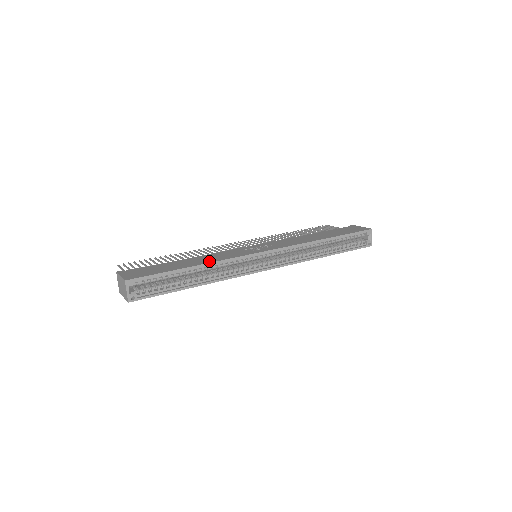
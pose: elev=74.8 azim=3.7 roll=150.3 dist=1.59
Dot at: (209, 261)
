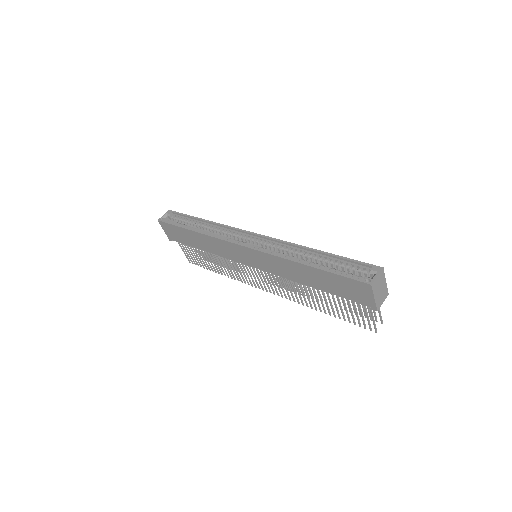
Dot at: (216, 225)
